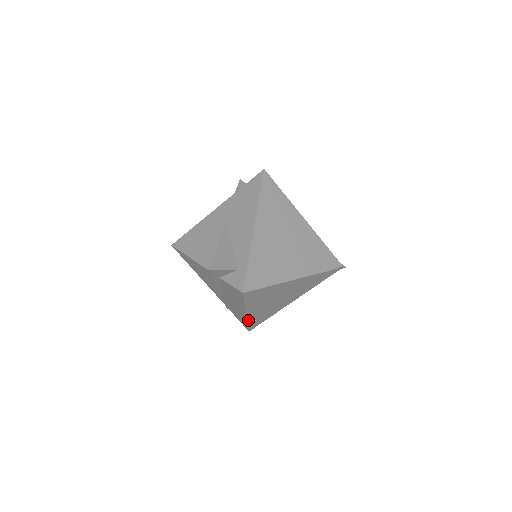
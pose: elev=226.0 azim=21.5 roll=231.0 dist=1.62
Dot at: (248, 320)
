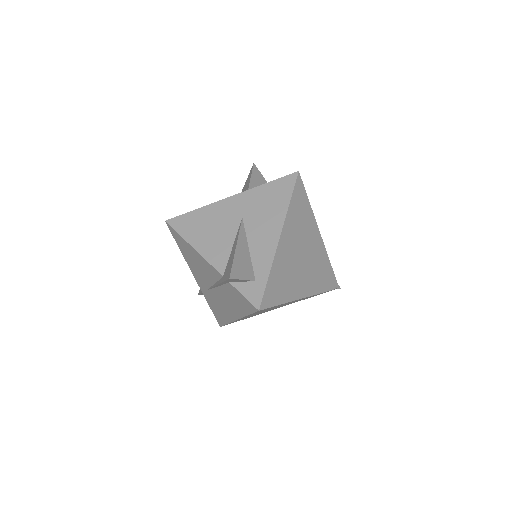
Dot at: occluded
